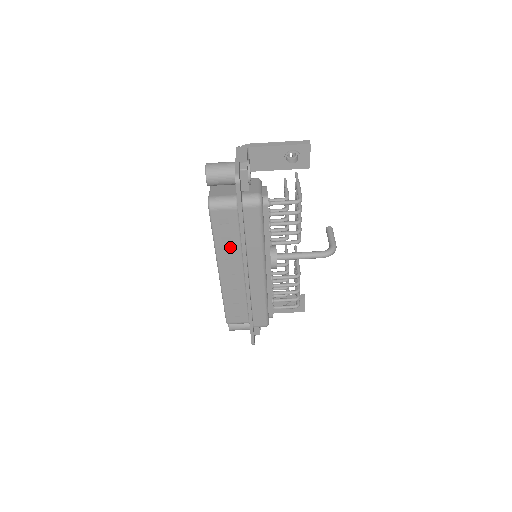
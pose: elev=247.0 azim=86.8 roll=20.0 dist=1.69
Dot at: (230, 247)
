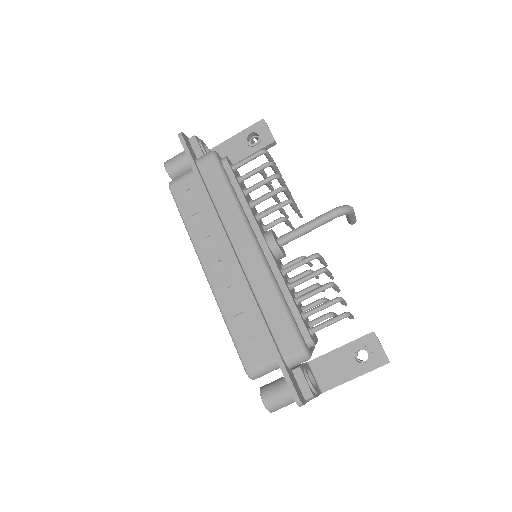
Dot at: (204, 226)
